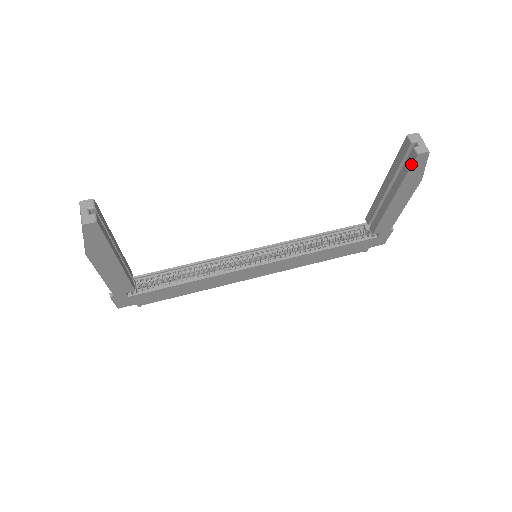
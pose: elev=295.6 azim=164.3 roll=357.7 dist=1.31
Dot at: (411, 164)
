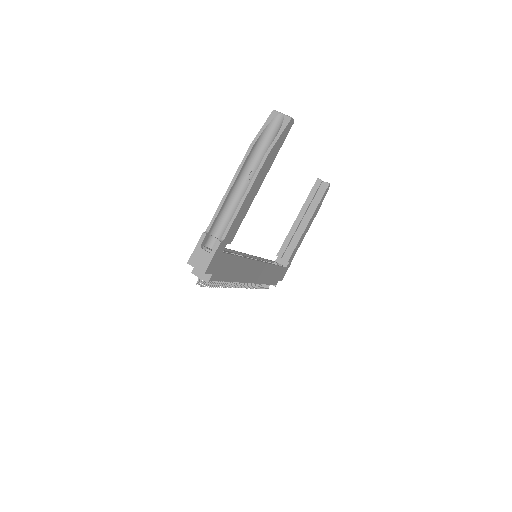
Dot at: (325, 191)
